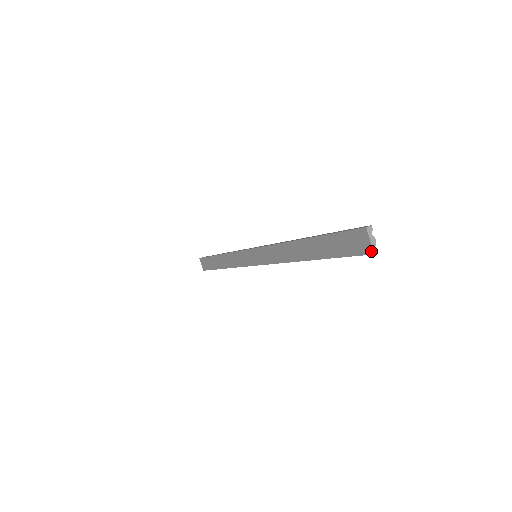
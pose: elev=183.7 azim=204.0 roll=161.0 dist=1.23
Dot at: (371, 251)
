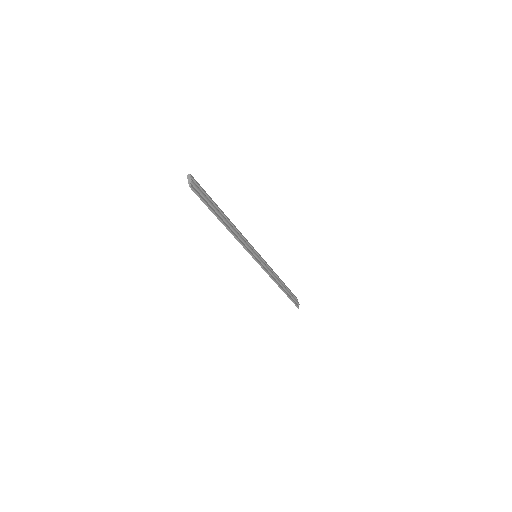
Dot at: (190, 186)
